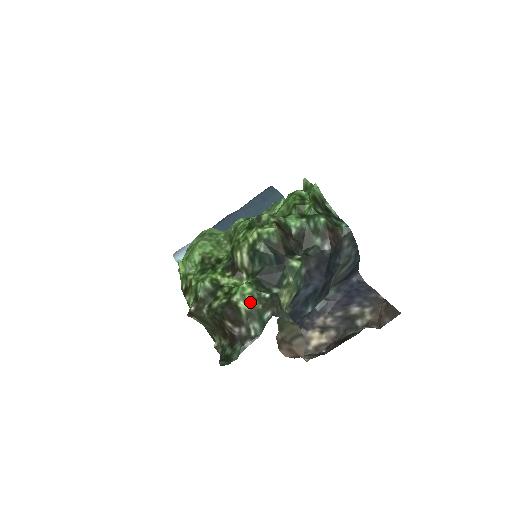
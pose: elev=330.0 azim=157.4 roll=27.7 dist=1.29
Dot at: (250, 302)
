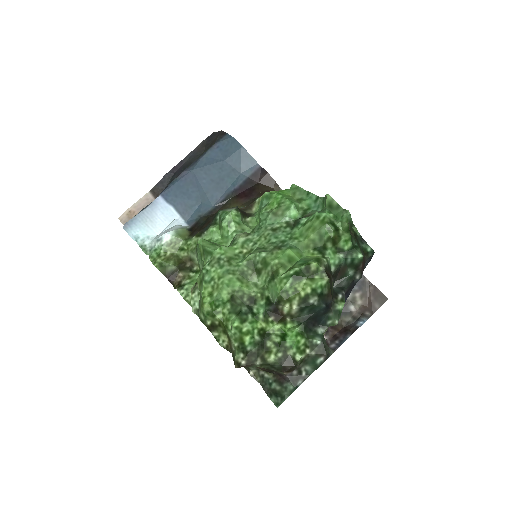
Dot at: (304, 352)
